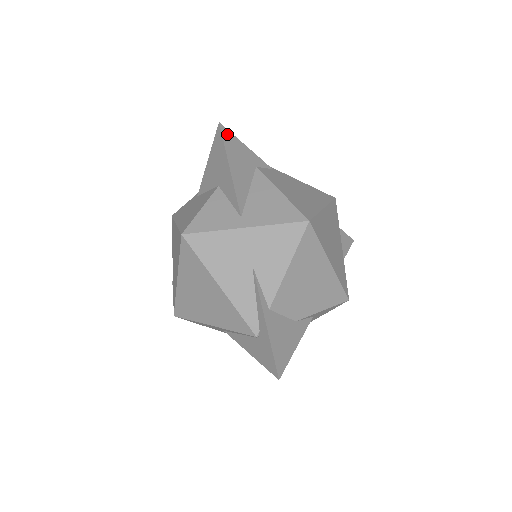
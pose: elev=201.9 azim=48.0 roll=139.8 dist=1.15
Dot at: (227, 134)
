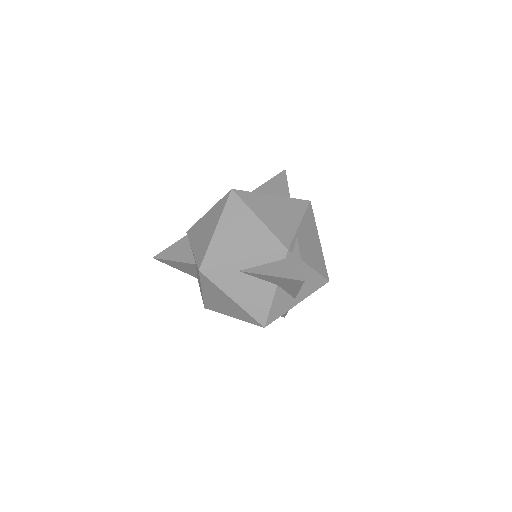
Dot at: (303, 277)
